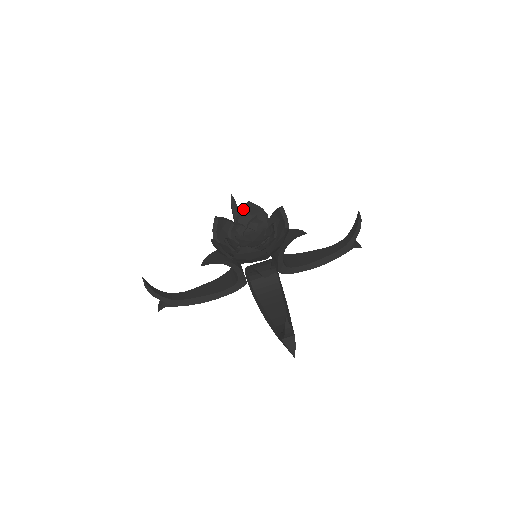
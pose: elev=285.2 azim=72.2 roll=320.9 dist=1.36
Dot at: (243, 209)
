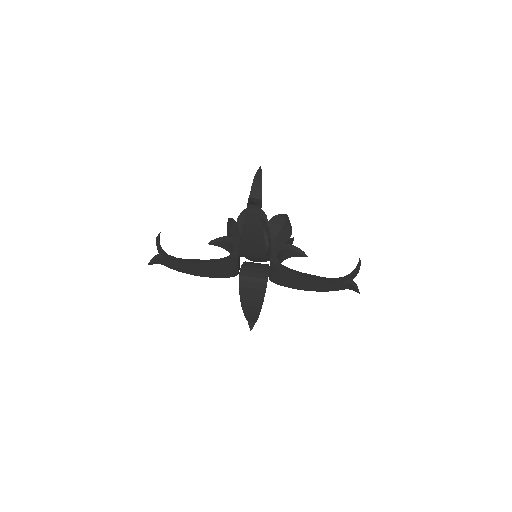
Dot at: occluded
